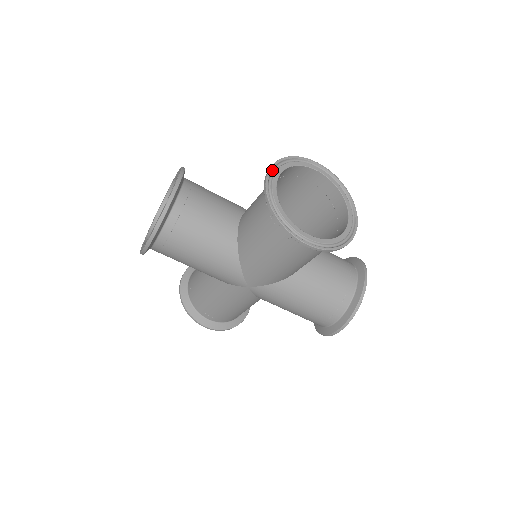
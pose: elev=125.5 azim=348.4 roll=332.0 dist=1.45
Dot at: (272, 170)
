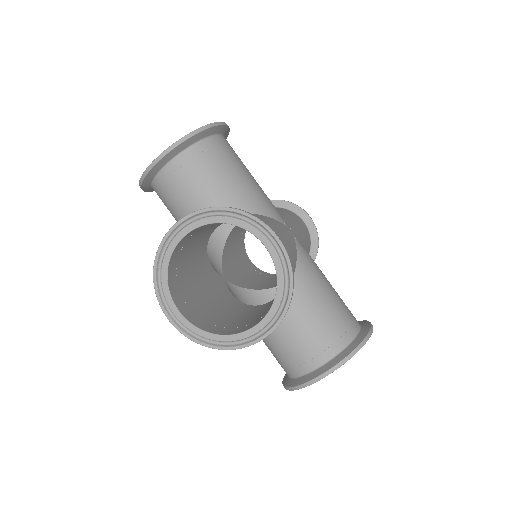
Dot at: (194, 216)
